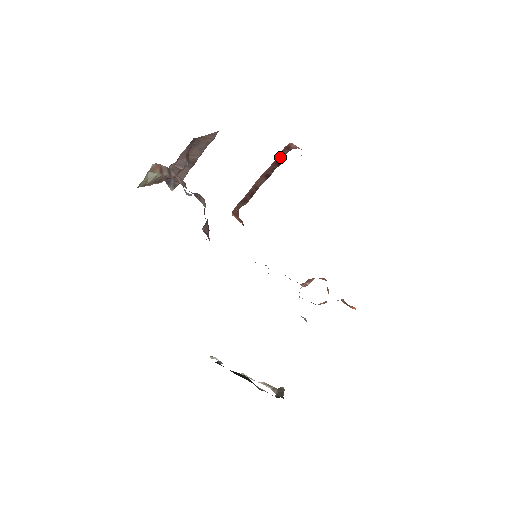
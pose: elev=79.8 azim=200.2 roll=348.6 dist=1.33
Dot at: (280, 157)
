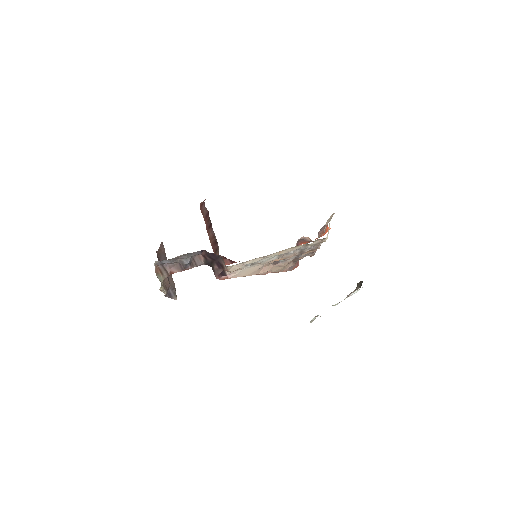
Dot at: (204, 212)
